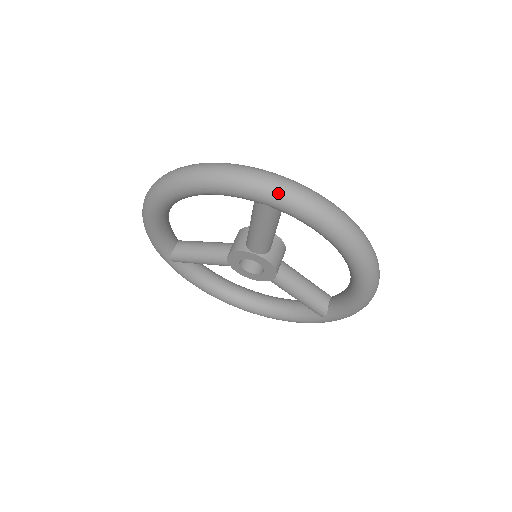
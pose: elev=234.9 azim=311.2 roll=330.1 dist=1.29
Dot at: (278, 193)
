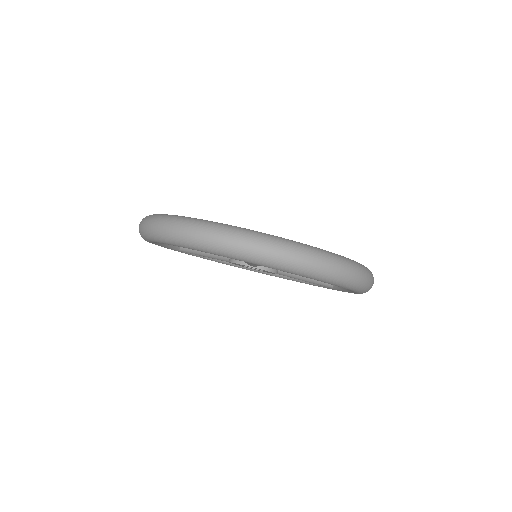
Dot at: (255, 258)
